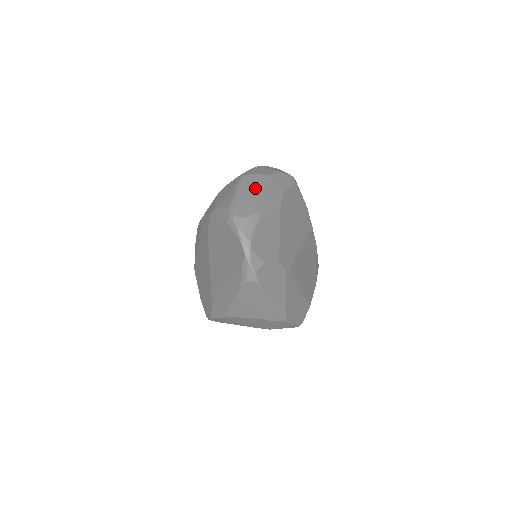
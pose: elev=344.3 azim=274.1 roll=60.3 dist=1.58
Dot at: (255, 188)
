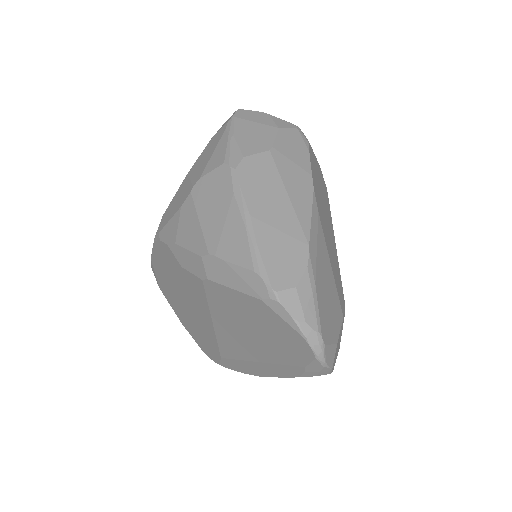
Dot at: (271, 196)
